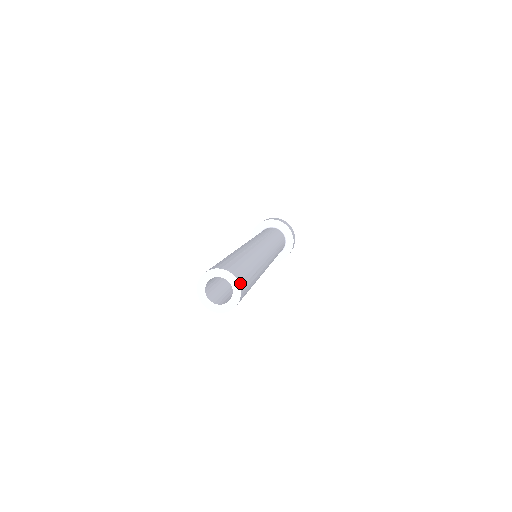
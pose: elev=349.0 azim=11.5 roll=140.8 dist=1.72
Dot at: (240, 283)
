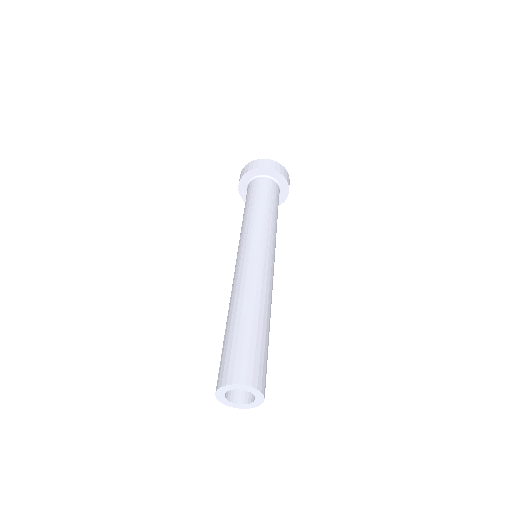
Dot at: (264, 396)
